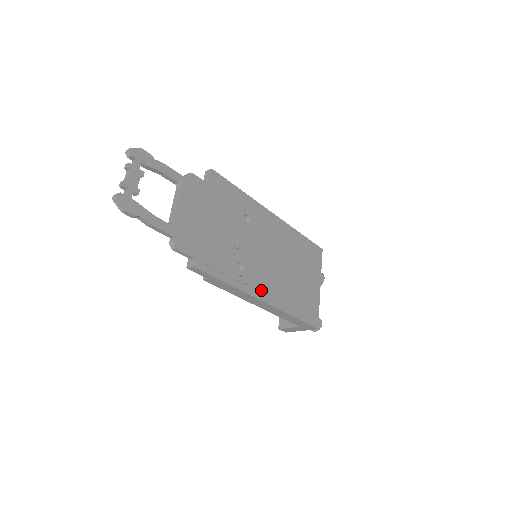
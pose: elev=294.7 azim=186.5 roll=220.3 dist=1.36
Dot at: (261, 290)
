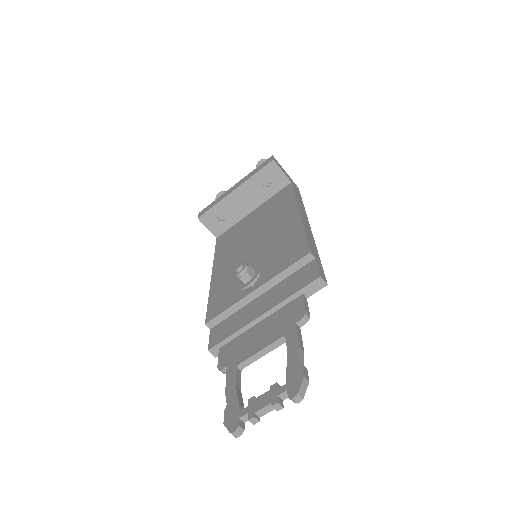
Dot at: occluded
